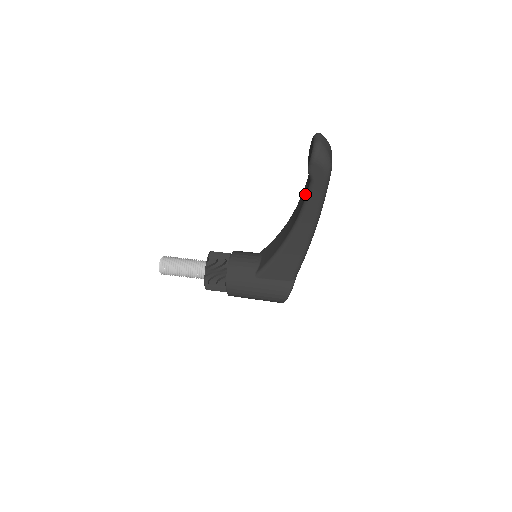
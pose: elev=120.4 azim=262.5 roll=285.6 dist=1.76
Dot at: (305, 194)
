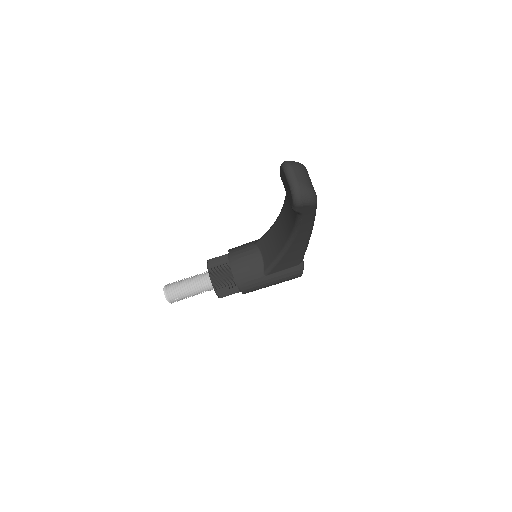
Dot at: (293, 216)
